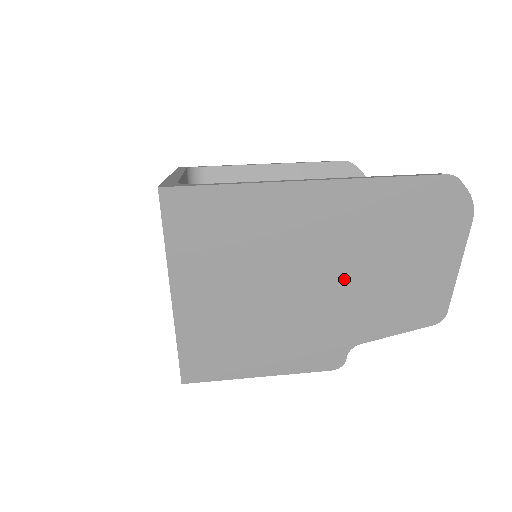
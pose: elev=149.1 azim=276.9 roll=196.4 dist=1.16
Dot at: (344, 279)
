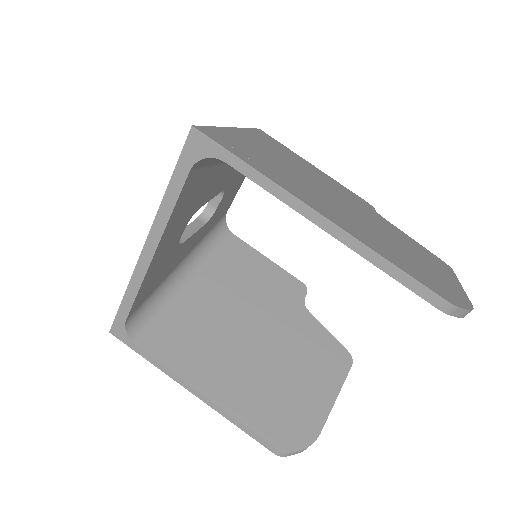
Dot at: occluded
